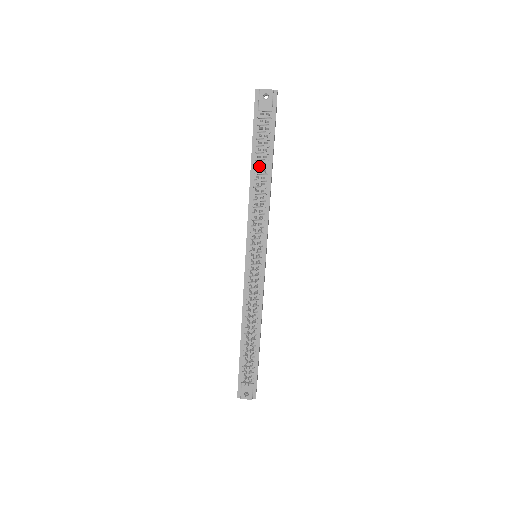
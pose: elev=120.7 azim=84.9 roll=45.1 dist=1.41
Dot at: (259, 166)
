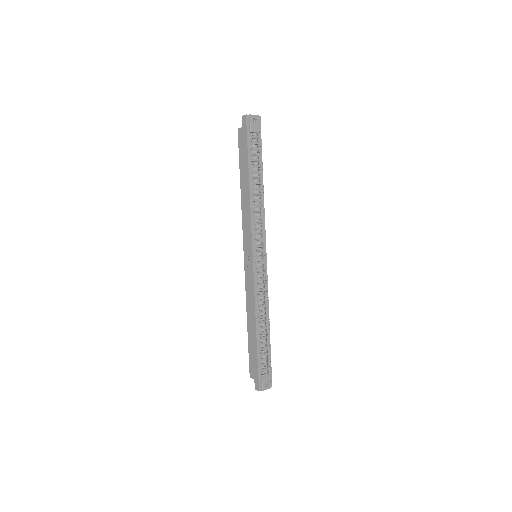
Dot at: (255, 177)
